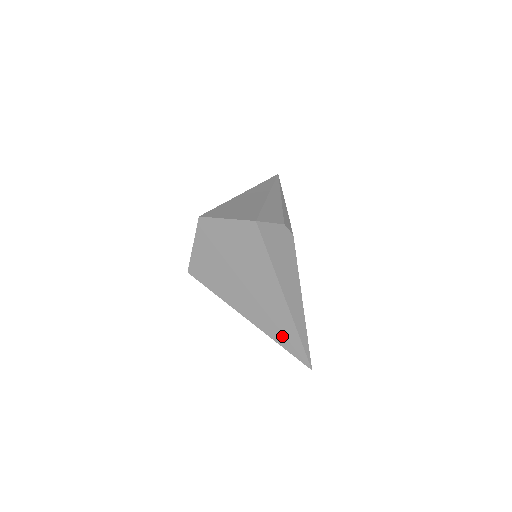
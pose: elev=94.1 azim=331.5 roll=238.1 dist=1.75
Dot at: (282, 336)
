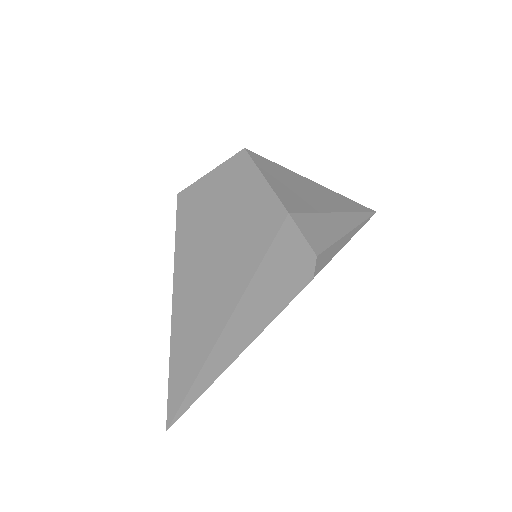
Dot at: (180, 361)
